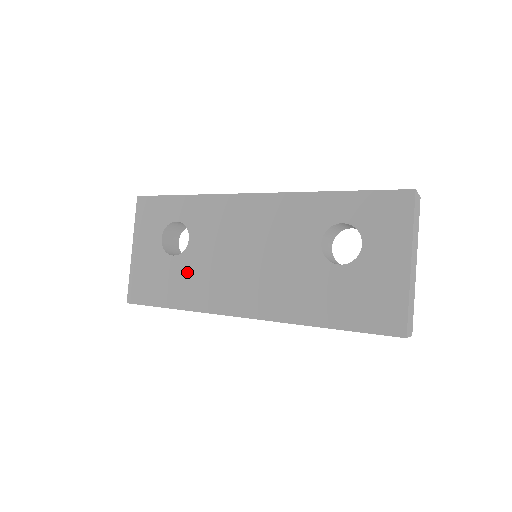
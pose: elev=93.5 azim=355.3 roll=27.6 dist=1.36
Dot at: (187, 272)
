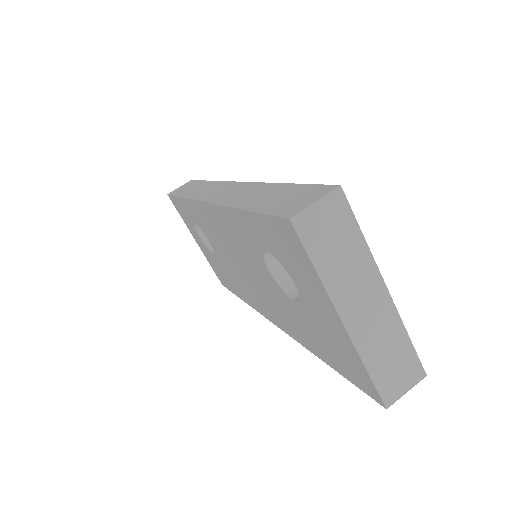
Dot at: (226, 271)
